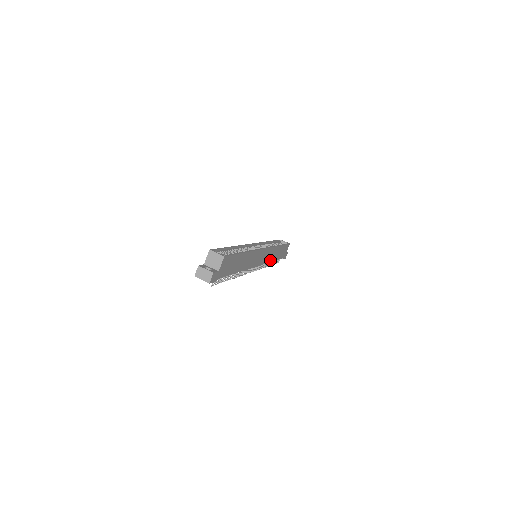
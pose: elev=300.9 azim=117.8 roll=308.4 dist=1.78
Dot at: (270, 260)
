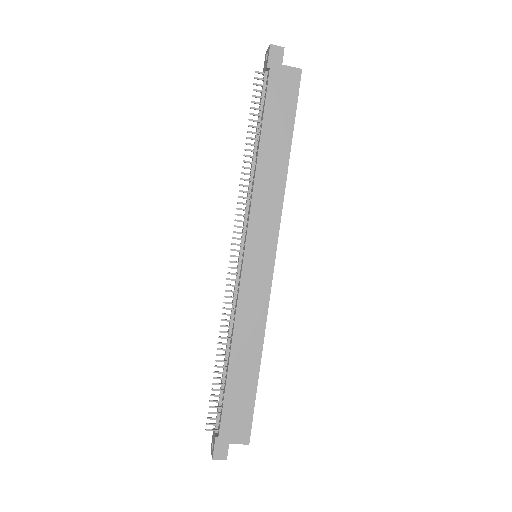
Dot at: (238, 328)
